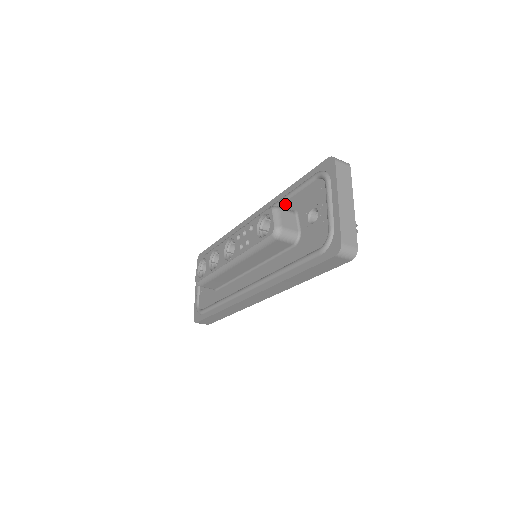
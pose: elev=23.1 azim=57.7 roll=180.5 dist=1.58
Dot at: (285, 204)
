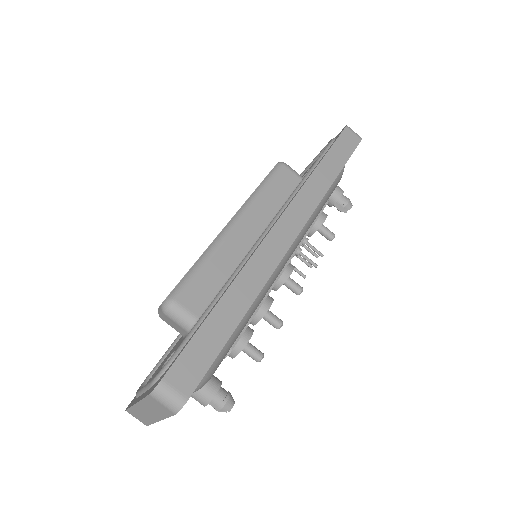
Dot at: occluded
